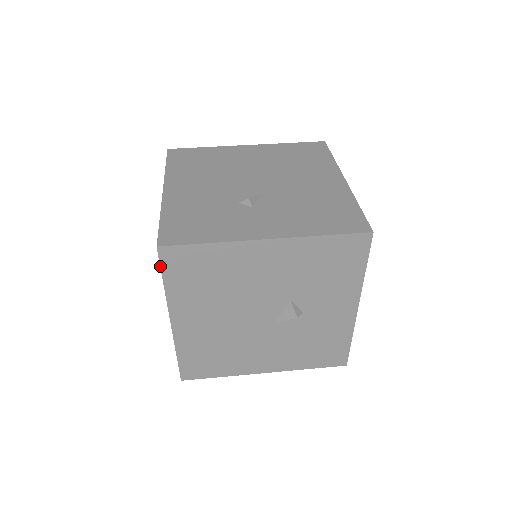
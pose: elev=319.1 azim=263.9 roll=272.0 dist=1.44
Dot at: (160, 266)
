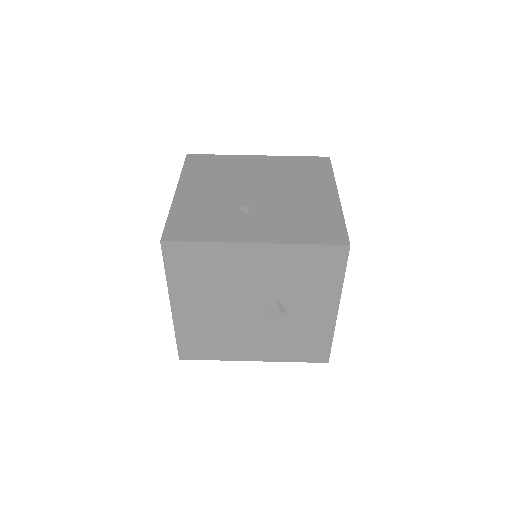
Dot at: (163, 258)
